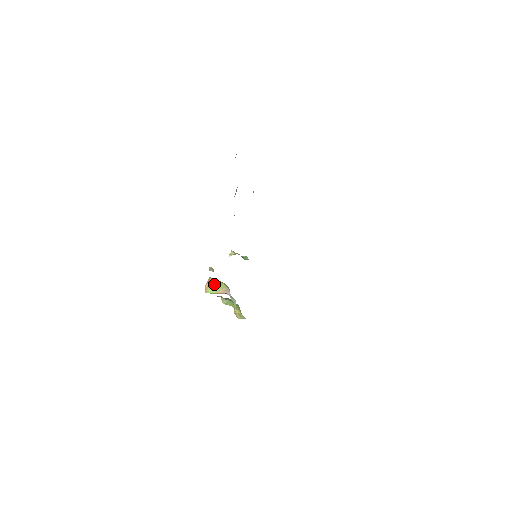
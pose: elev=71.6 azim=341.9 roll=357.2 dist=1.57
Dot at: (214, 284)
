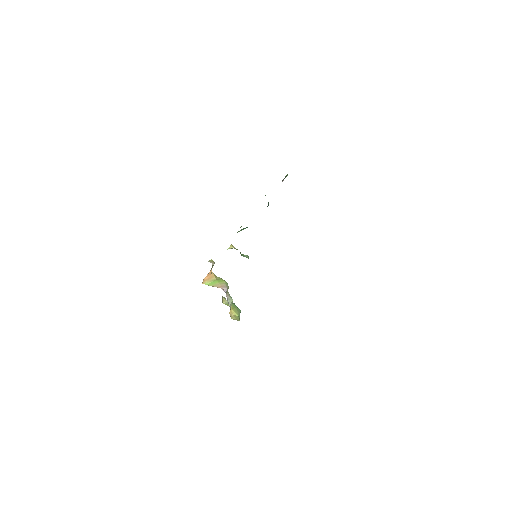
Dot at: (215, 279)
